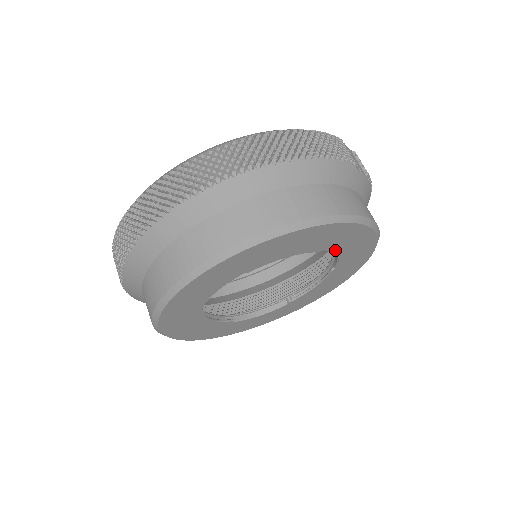
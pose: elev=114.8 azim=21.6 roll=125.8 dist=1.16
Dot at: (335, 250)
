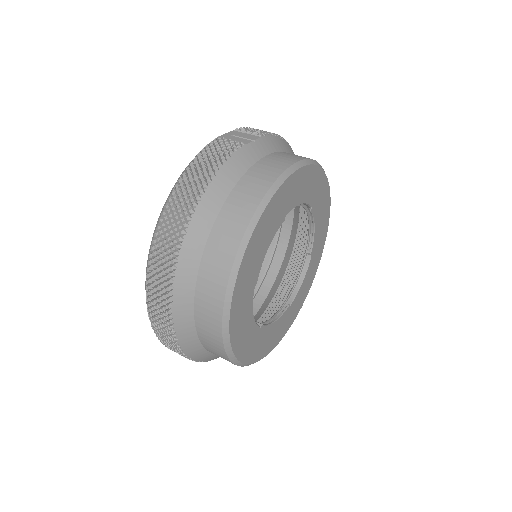
Dot at: (294, 205)
